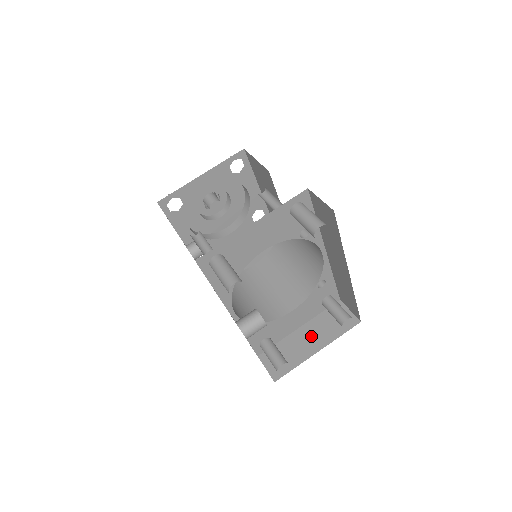
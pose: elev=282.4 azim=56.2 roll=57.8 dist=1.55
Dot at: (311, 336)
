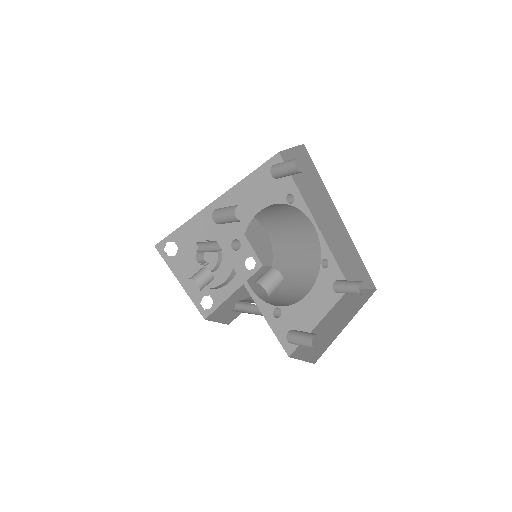
Dot at: (335, 319)
